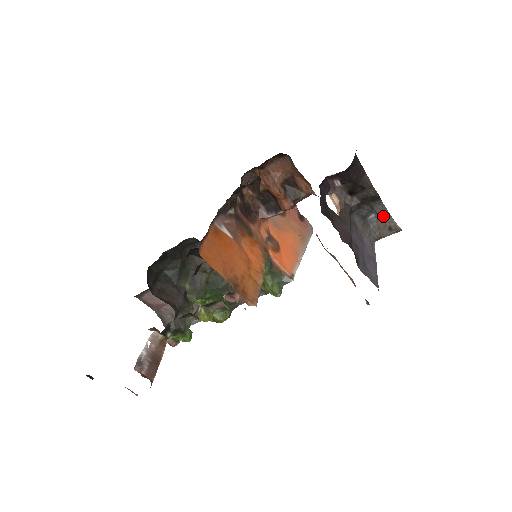
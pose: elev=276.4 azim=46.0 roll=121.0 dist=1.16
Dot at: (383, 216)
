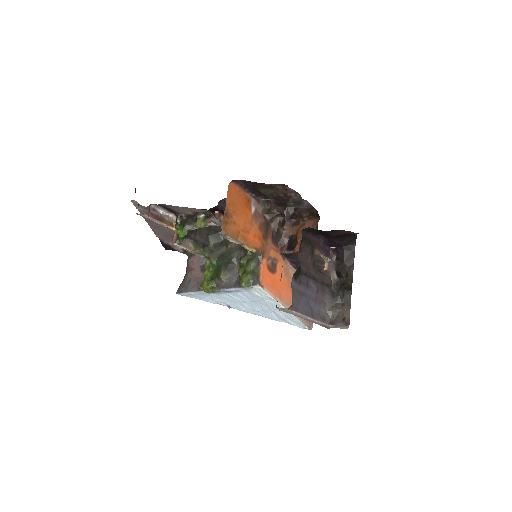
Dot at: (346, 306)
